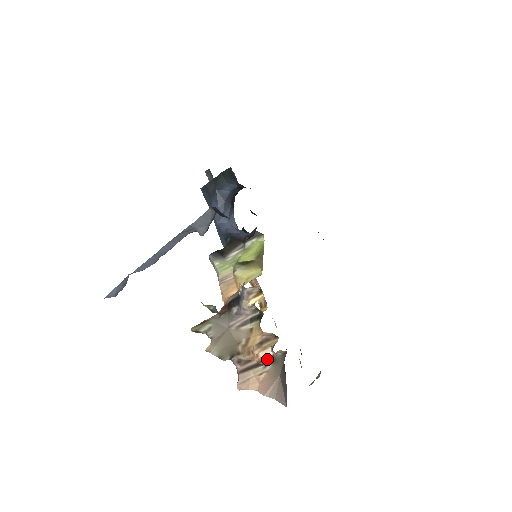
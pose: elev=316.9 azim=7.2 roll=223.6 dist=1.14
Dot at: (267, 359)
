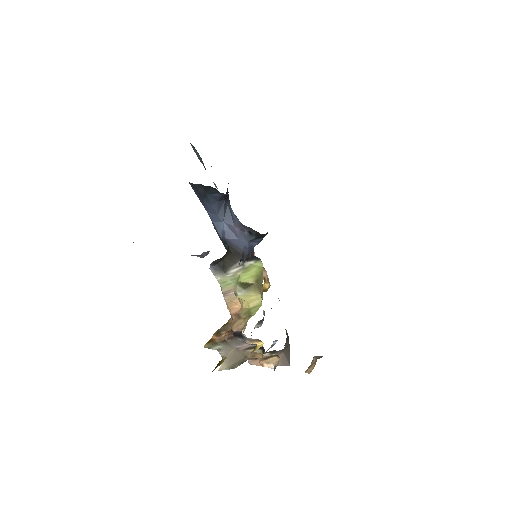
Dot at: occluded
